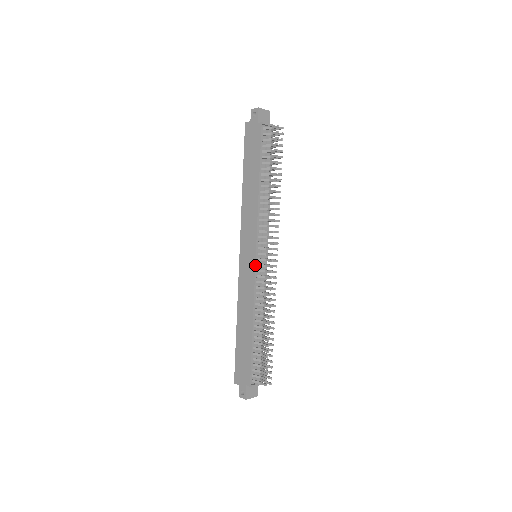
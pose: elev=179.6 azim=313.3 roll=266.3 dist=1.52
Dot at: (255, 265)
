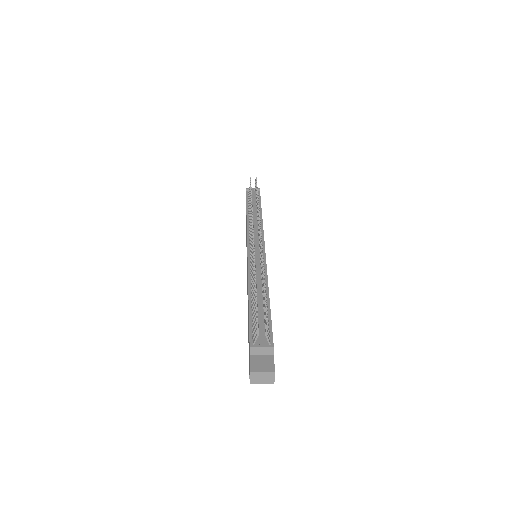
Dot at: (247, 253)
